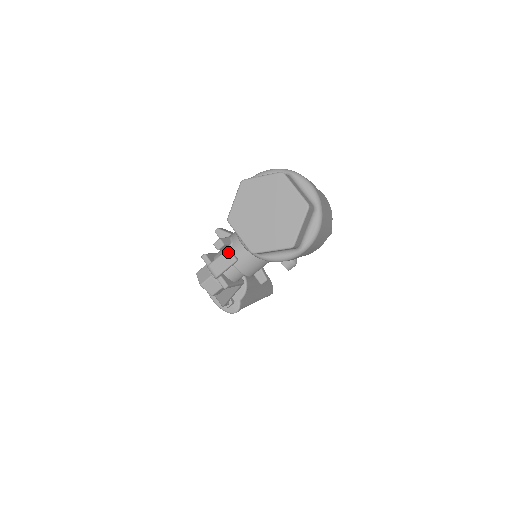
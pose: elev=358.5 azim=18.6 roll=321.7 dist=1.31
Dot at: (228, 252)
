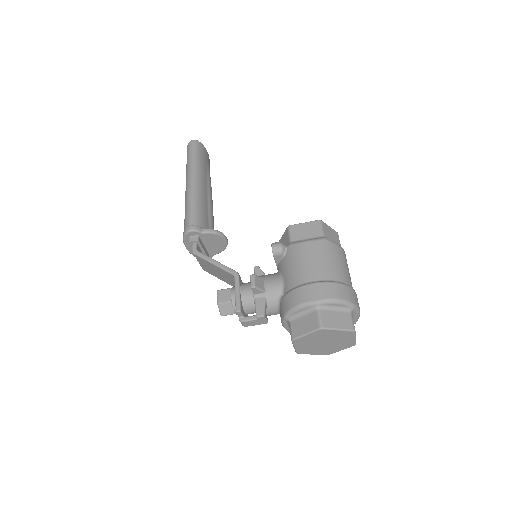
Dot at: (265, 320)
